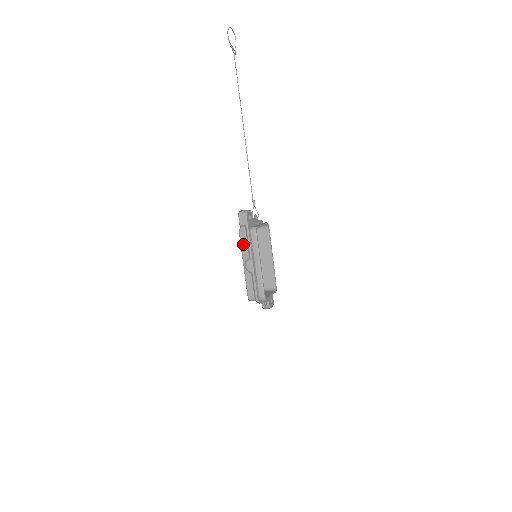
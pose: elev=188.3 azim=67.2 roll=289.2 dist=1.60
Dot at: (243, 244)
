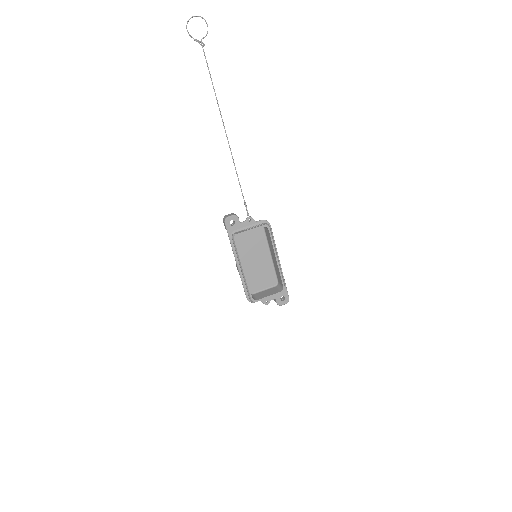
Dot at: occluded
